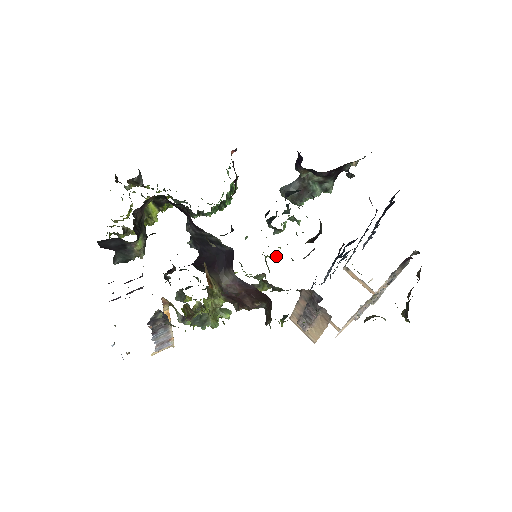
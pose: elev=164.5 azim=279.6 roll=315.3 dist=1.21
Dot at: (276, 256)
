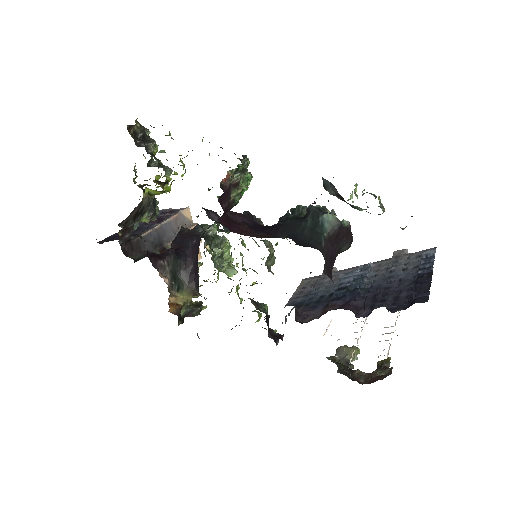
Dot at: occluded
